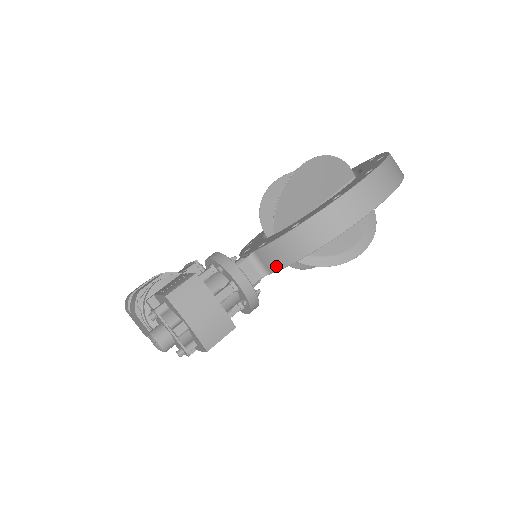
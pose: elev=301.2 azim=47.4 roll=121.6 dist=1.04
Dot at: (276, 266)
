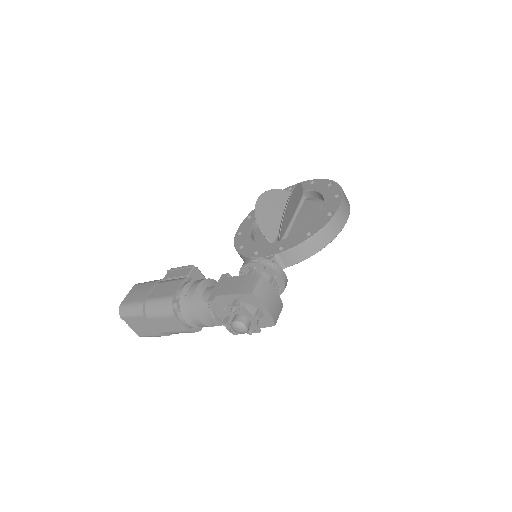
Dot at: (294, 262)
